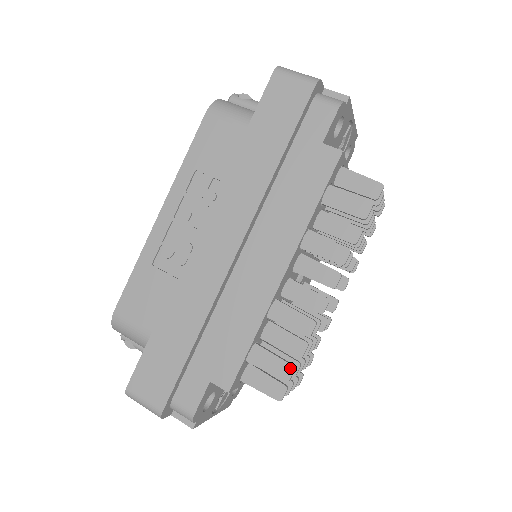
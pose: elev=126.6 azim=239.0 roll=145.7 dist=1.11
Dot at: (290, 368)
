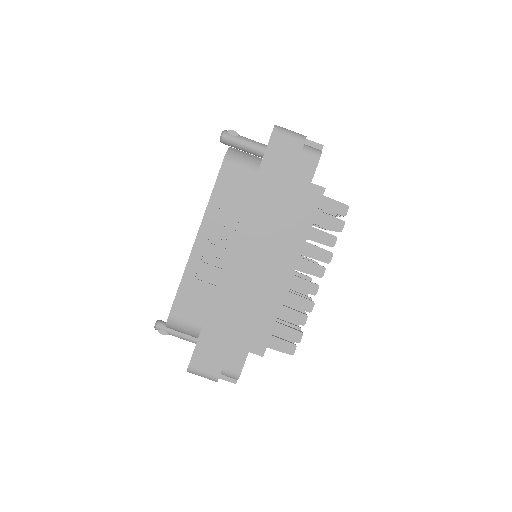
Dot at: (300, 334)
